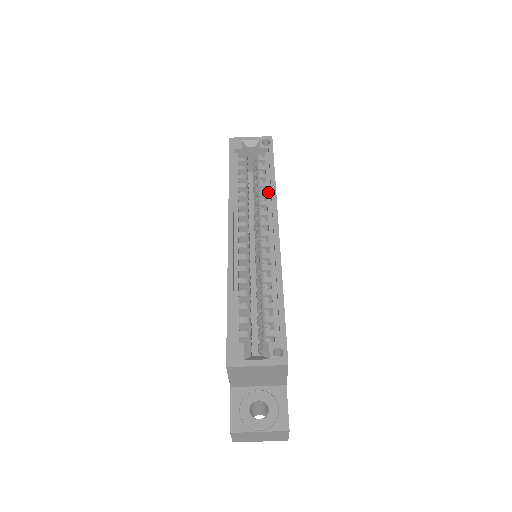
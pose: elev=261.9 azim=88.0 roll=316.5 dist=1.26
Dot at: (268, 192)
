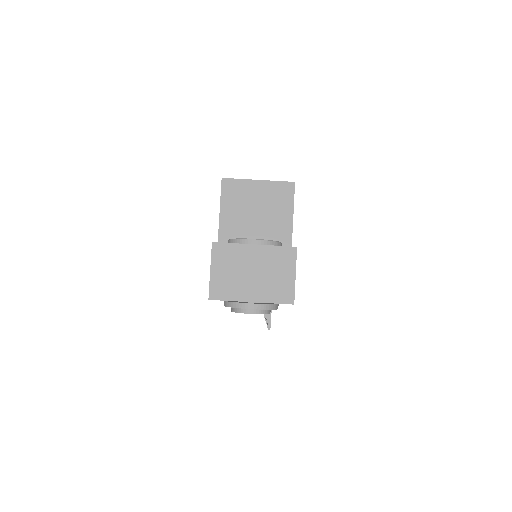
Dot at: occluded
